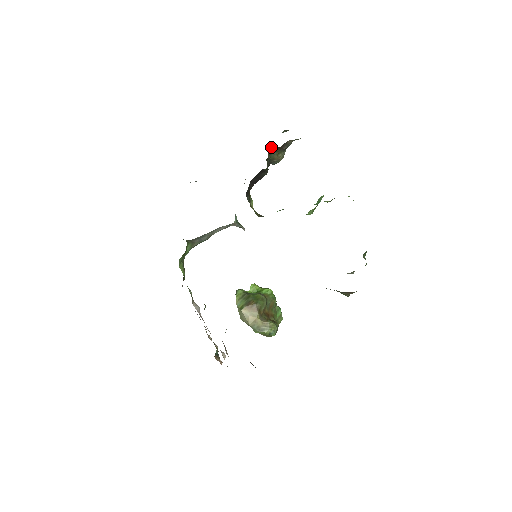
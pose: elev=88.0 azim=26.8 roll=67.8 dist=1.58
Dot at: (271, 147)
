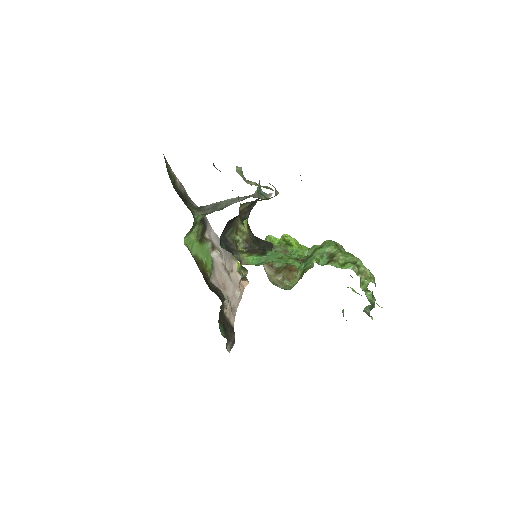
Dot at: (245, 203)
